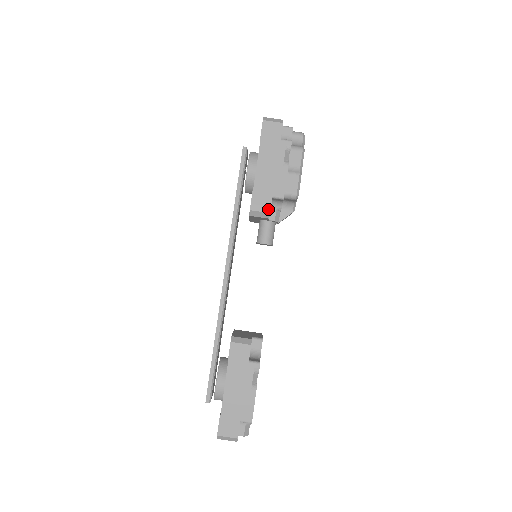
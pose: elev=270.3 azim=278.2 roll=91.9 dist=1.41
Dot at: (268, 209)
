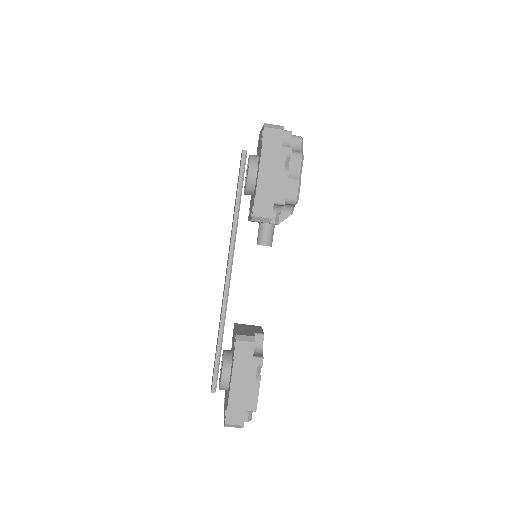
Dot at: (270, 215)
